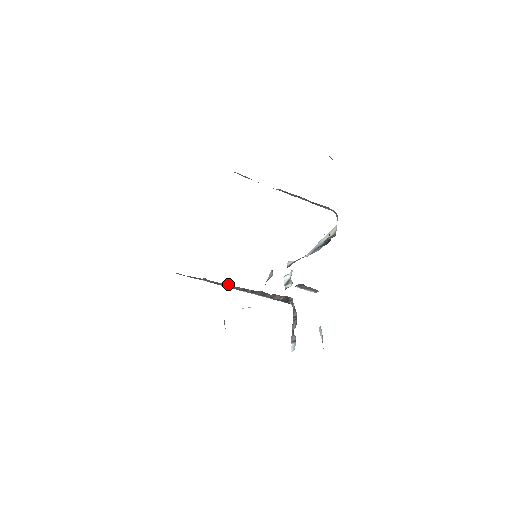
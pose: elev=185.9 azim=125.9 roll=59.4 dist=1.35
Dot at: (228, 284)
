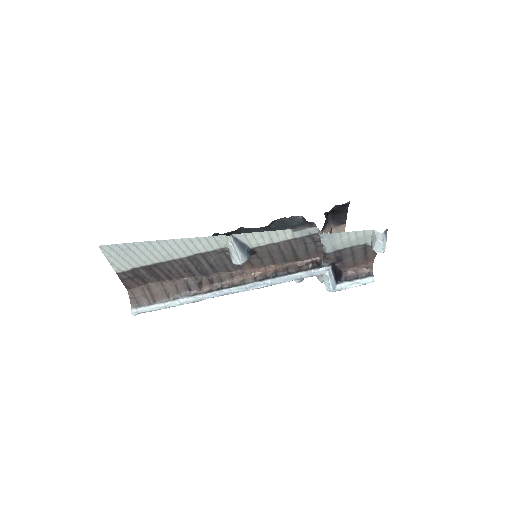
Dot at: (244, 279)
